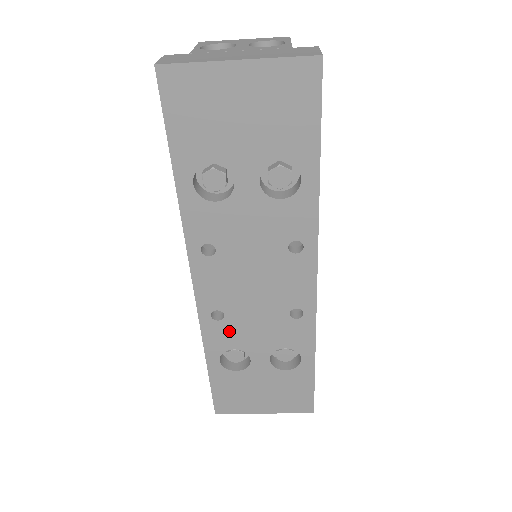
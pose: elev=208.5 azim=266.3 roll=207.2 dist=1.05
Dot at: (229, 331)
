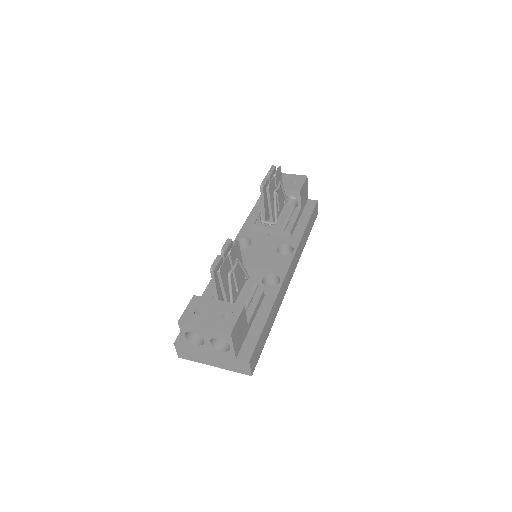
Dot at: occluded
